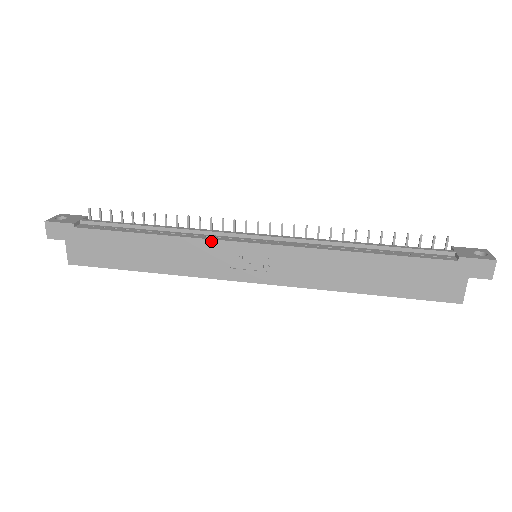
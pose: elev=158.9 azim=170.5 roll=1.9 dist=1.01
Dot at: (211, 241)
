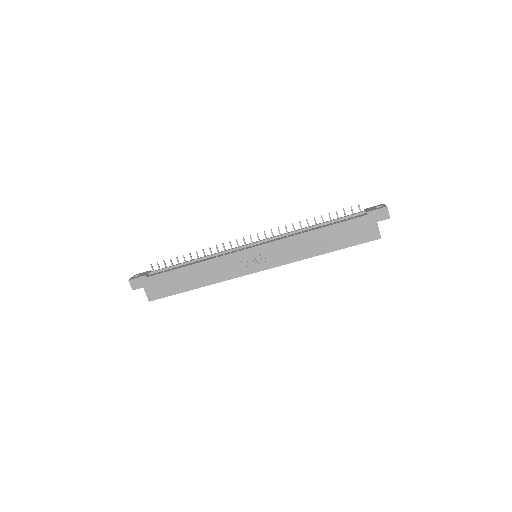
Dot at: (227, 256)
